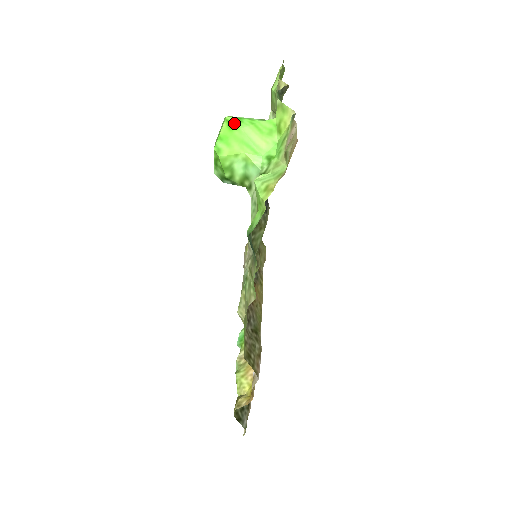
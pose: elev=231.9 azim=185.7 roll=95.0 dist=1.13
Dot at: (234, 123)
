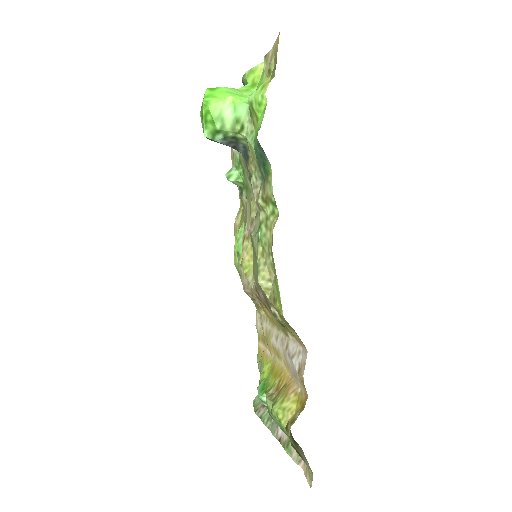
Dot at: (215, 88)
